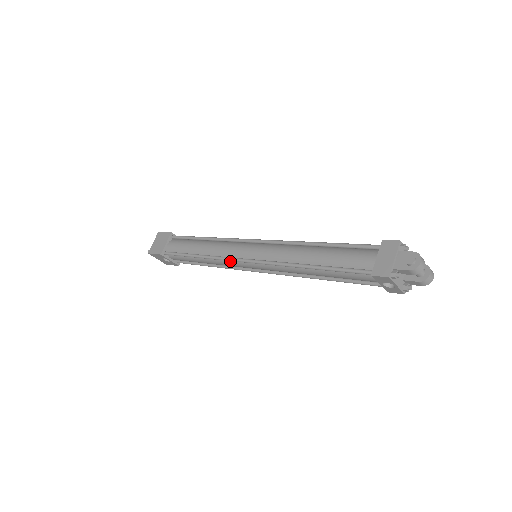
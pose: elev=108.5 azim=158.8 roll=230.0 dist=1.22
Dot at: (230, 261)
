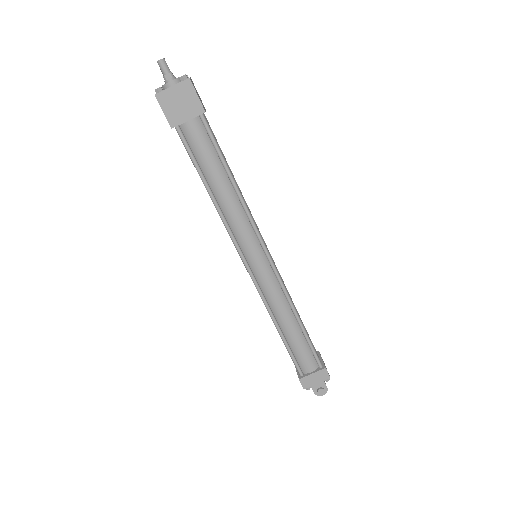
Dot at: (234, 240)
